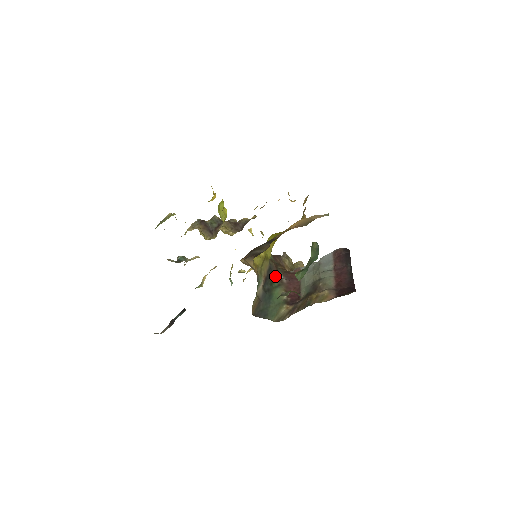
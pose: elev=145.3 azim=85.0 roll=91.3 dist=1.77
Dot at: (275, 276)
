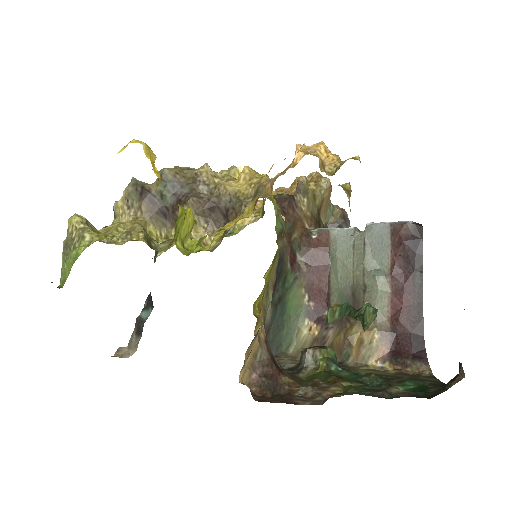
Dot at: (288, 263)
